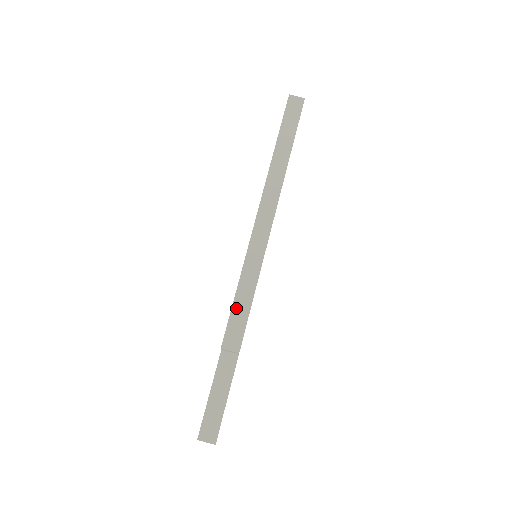
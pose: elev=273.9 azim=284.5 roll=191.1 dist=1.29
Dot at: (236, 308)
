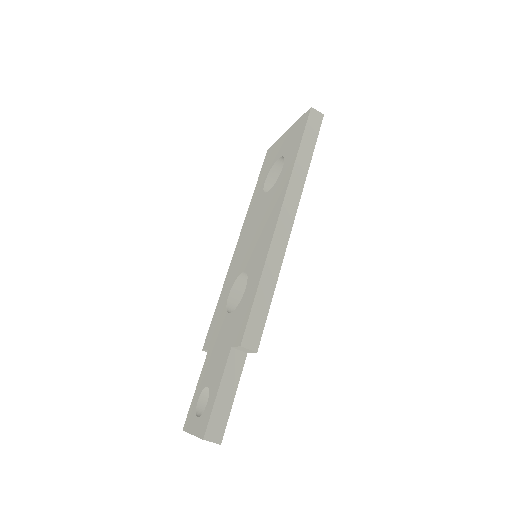
Dot at: (256, 307)
